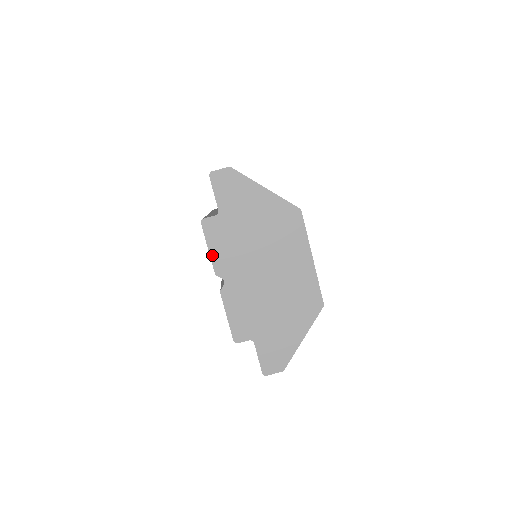
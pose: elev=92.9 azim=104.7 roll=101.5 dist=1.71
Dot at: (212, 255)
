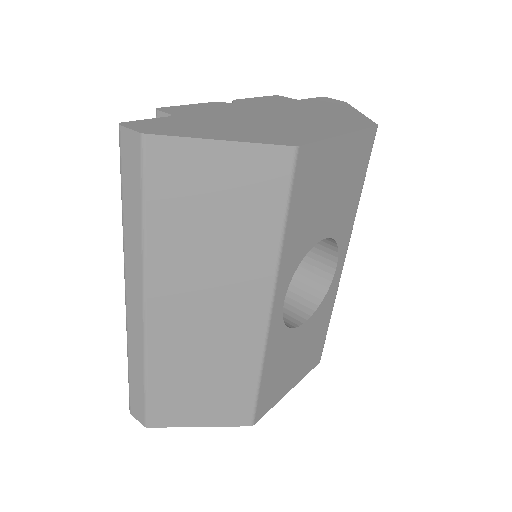
Dot at: (252, 99)
